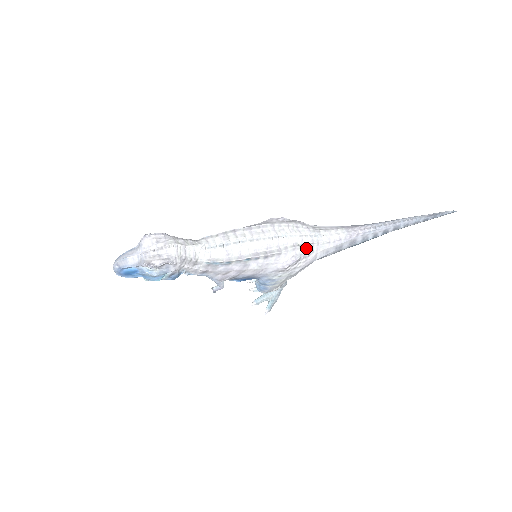
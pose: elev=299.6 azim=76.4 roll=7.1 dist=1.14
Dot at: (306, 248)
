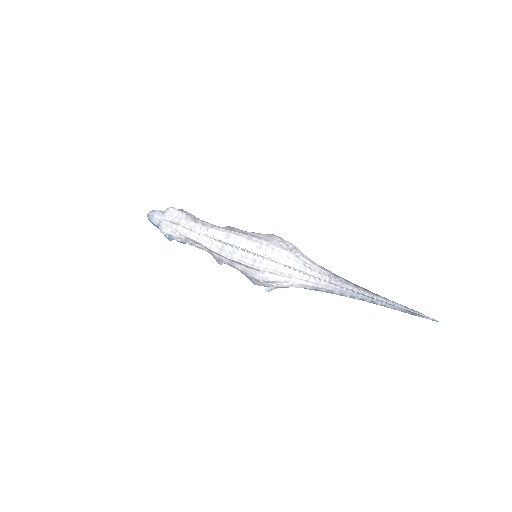
Dot at: (283, 276)
